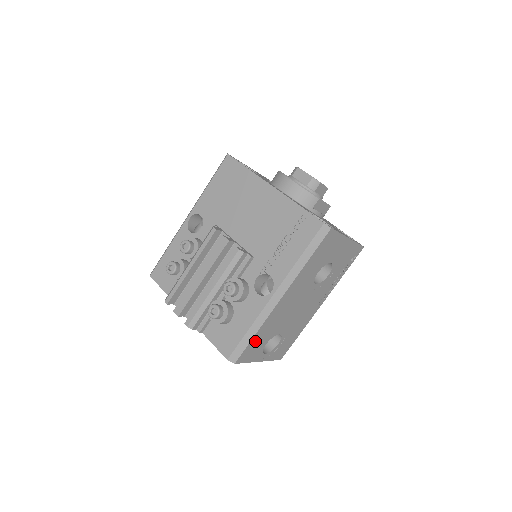
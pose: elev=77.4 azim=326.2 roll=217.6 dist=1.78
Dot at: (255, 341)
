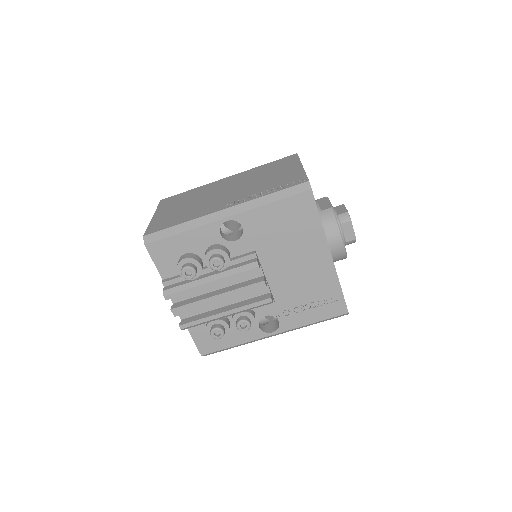
Dot at: occluded
